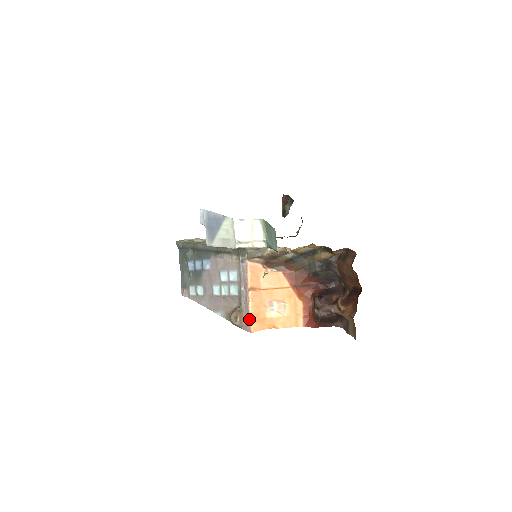
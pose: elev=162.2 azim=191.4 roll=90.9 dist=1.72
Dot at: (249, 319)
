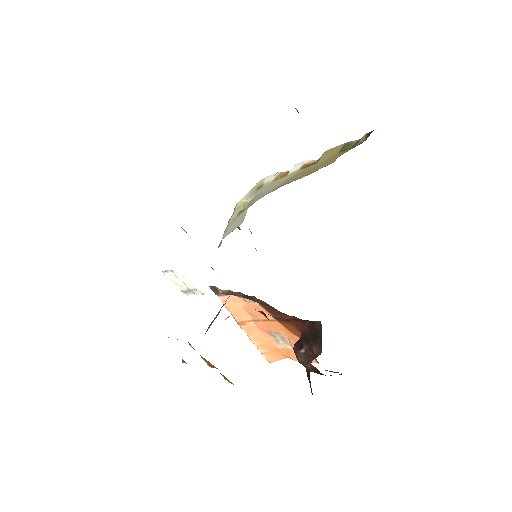
Dot at: occluded
